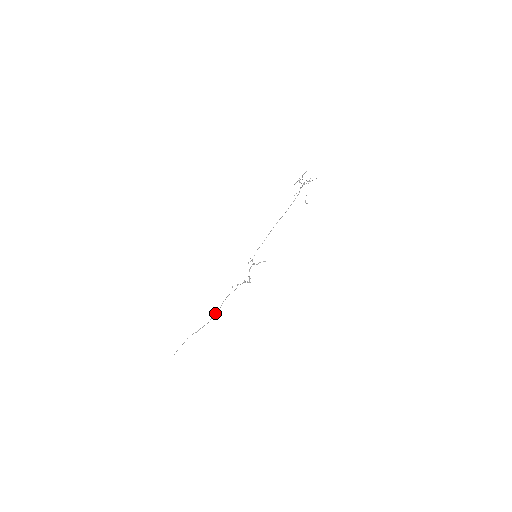
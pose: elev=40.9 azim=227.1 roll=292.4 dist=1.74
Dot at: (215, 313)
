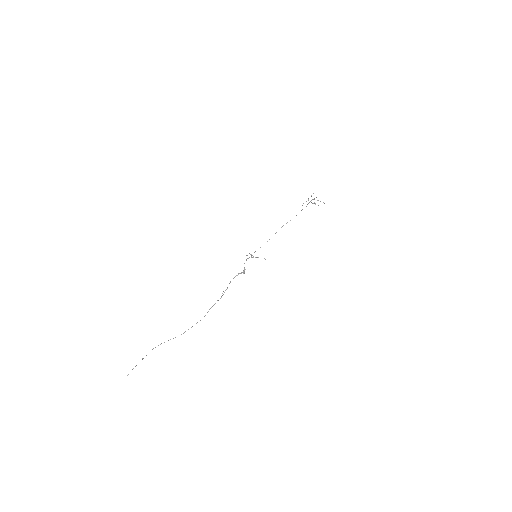
Dot at: occluded
